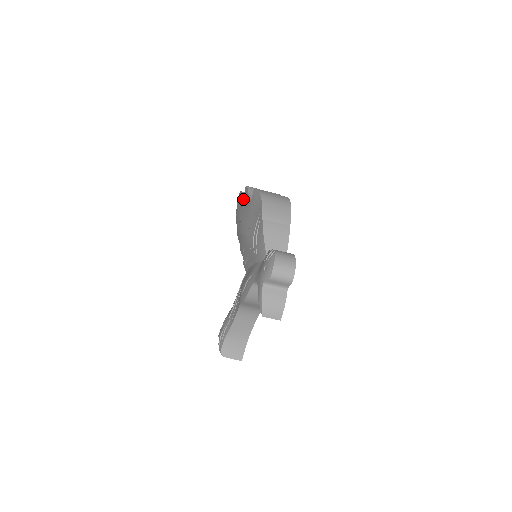
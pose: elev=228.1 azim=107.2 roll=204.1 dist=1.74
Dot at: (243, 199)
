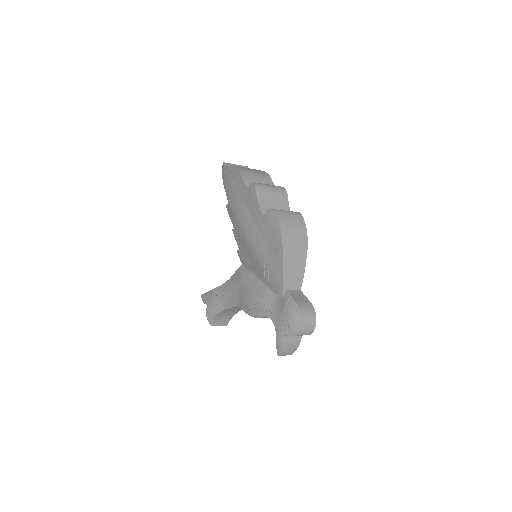
Dot at: (244, 189)
